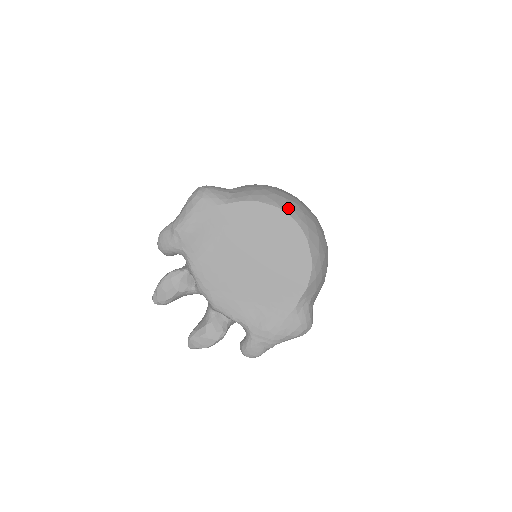
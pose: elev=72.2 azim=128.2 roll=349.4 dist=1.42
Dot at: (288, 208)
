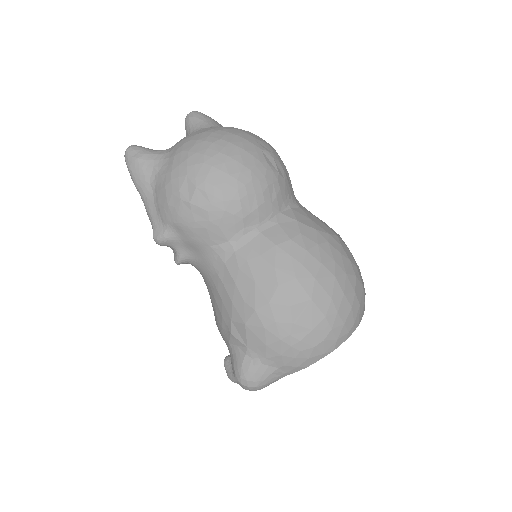
Dot at: (335, 344)
